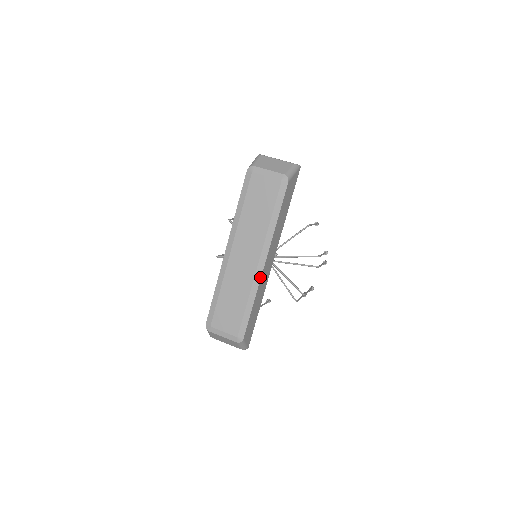
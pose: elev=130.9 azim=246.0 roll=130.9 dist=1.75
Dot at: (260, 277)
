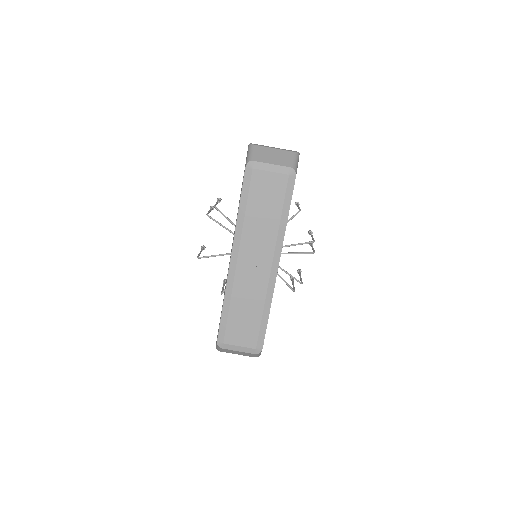
Dot at: (274, 283)
